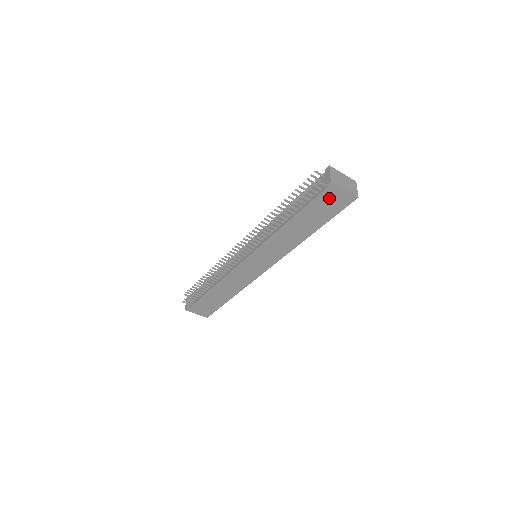
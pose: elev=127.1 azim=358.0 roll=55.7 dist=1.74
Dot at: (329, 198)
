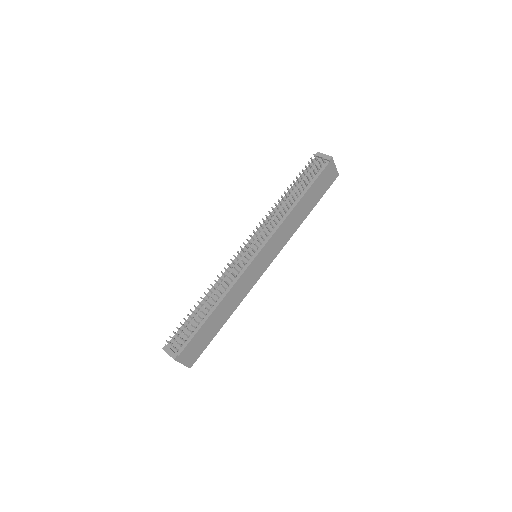
Dot at: (326, 174)
